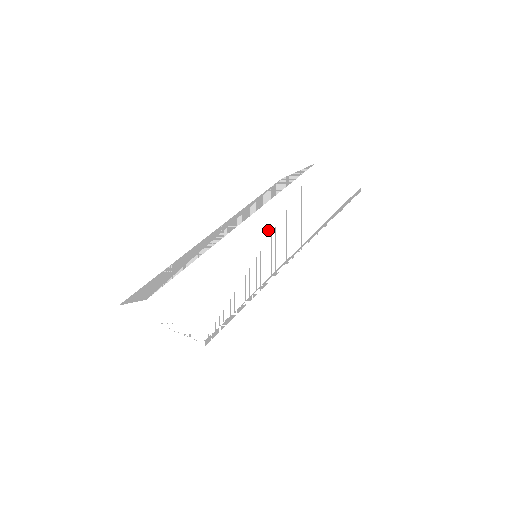
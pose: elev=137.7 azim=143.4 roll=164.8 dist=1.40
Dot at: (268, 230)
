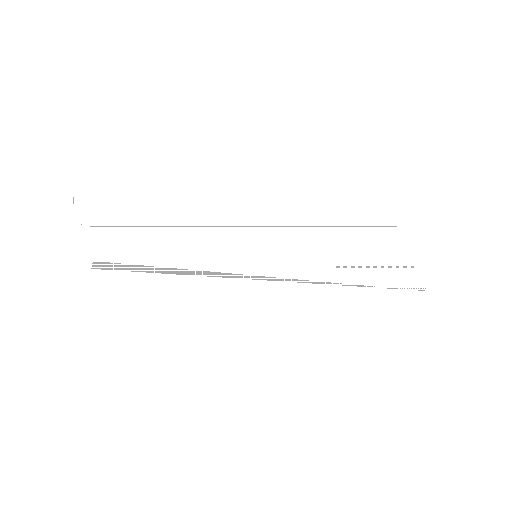
Dot at: (291, 232)
